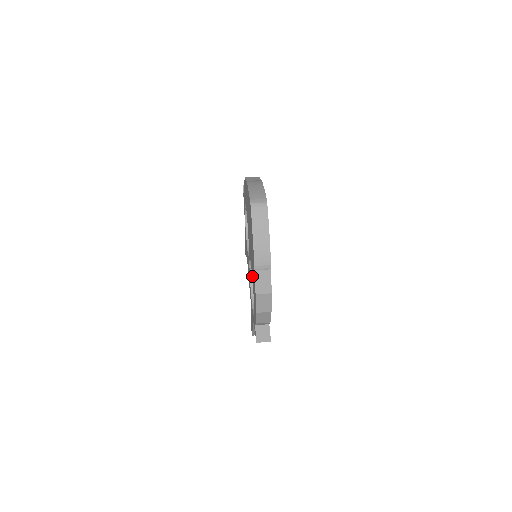
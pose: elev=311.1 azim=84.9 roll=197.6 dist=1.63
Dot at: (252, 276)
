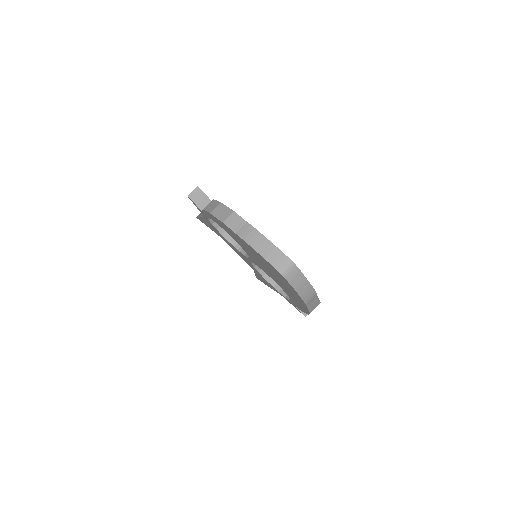
Dot at: (283, 289)
